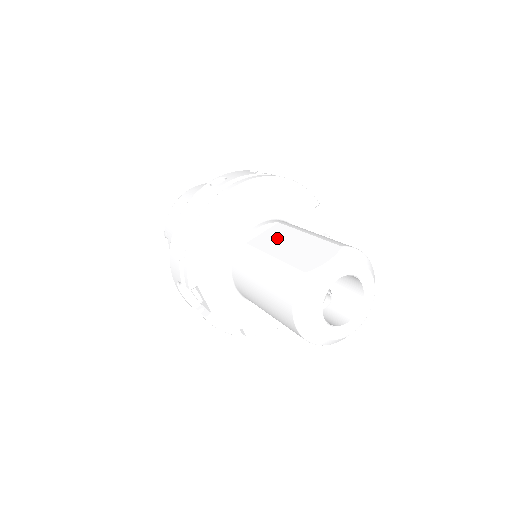
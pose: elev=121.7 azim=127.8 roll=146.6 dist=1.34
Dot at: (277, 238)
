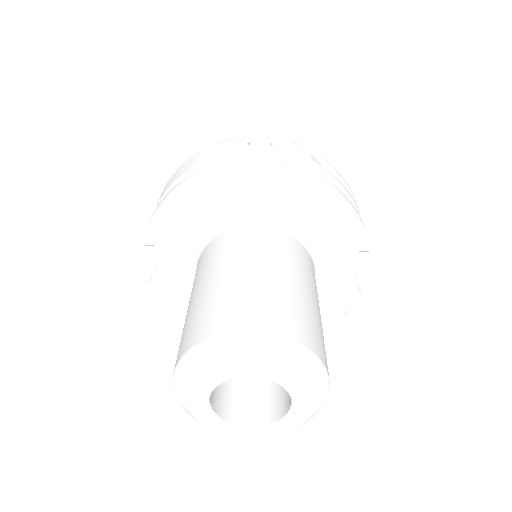
Dot at: (257, 261)
